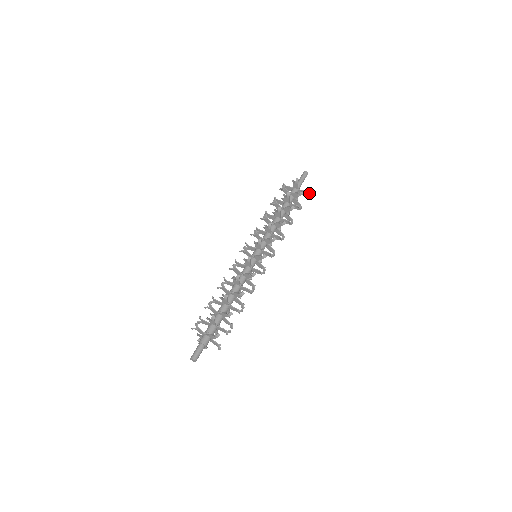
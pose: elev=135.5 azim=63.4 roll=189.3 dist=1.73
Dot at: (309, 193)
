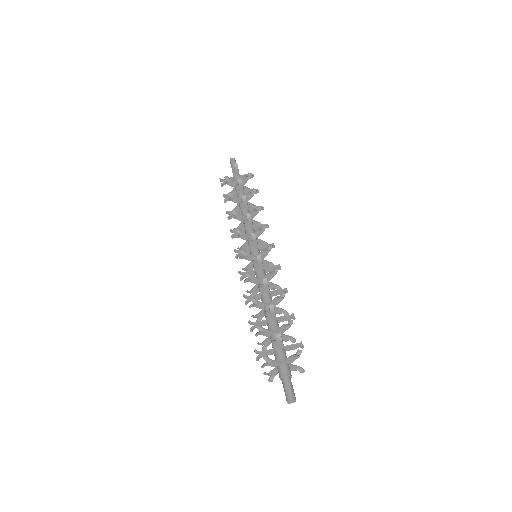
Dot at: occluded
